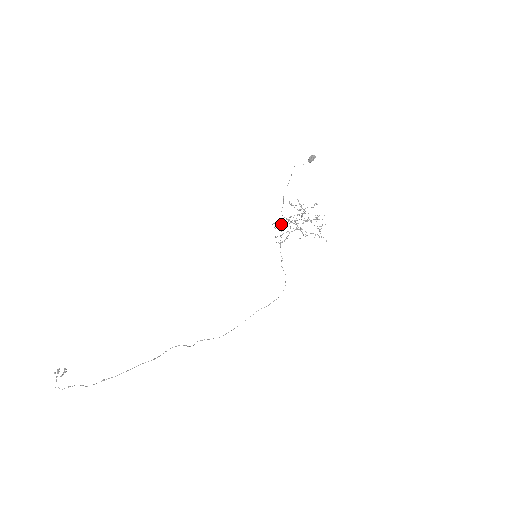
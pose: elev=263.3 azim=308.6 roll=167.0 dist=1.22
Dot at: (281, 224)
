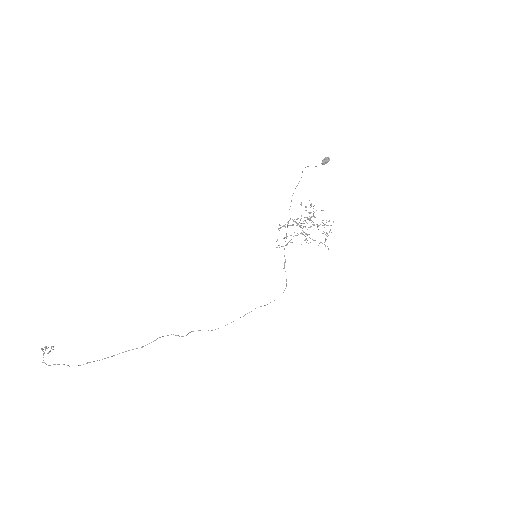
Dot at: (287, 225)
